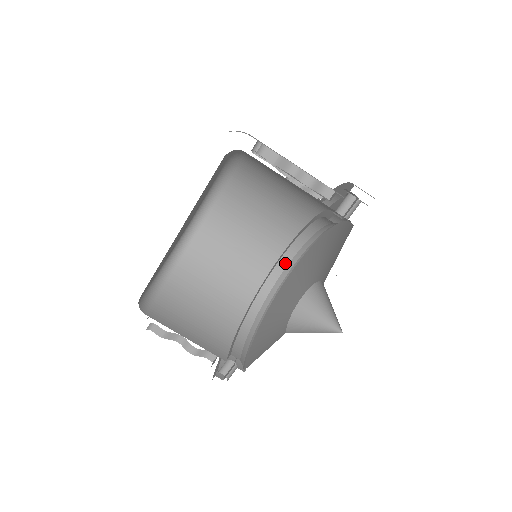
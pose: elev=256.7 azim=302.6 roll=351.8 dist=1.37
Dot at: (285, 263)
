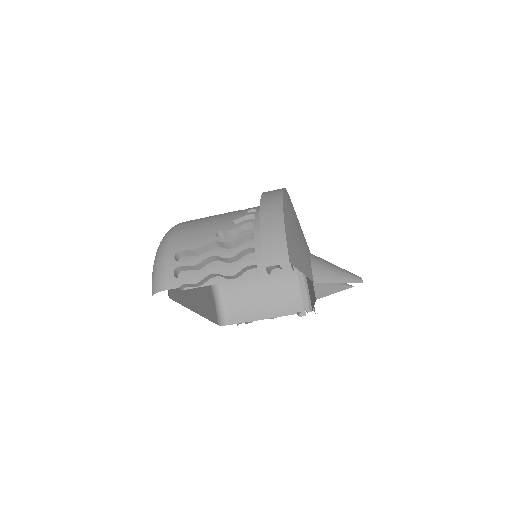
Dot at: occluded
